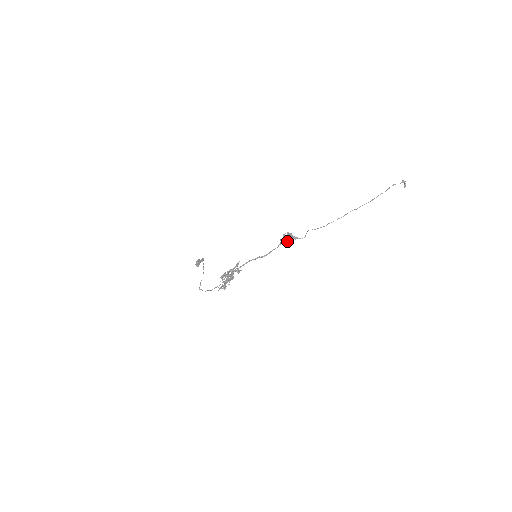
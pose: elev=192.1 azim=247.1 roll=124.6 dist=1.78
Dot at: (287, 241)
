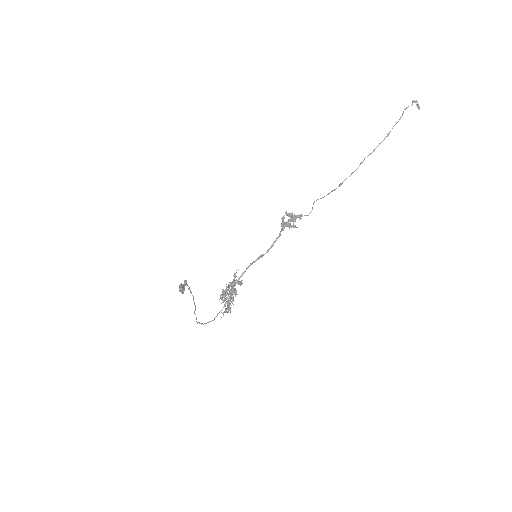
Dot at: (290, 224)
